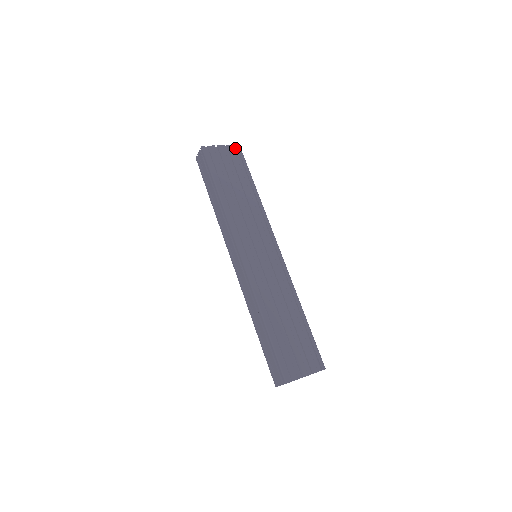
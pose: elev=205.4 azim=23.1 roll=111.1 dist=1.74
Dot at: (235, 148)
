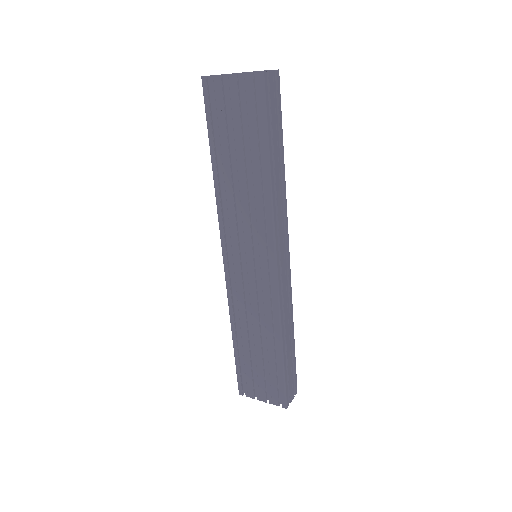
Dot at: (253, 80)
